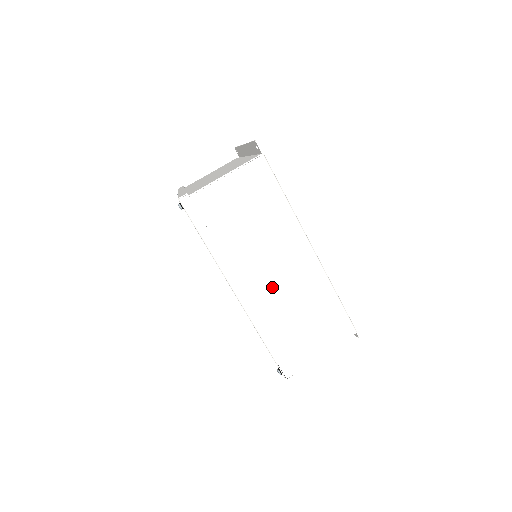
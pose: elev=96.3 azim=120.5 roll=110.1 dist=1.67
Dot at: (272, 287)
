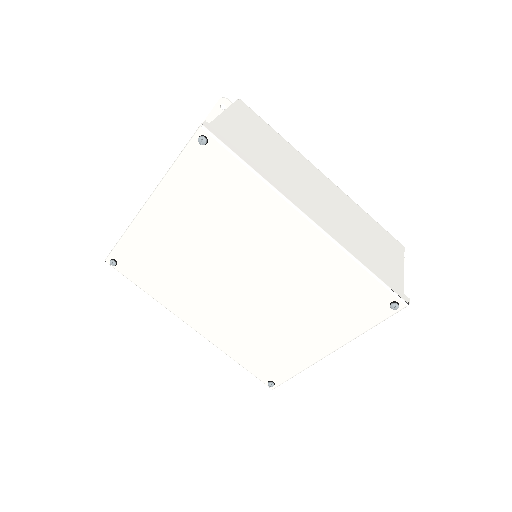
Dot at: (327, 212)
